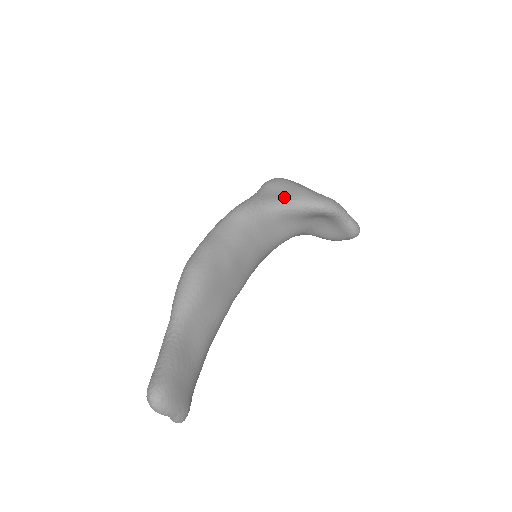
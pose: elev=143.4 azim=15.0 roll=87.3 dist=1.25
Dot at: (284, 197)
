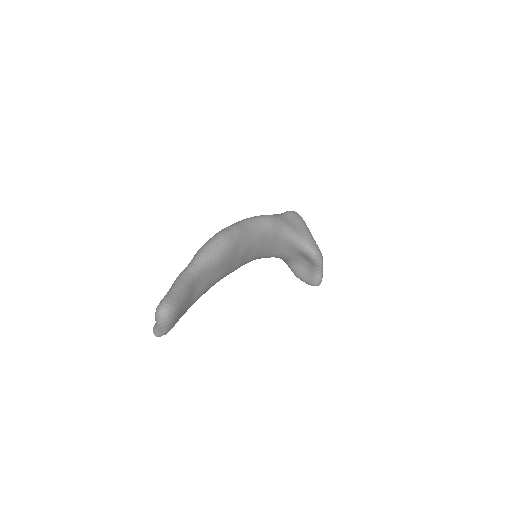
Dot at: (298, 231)
